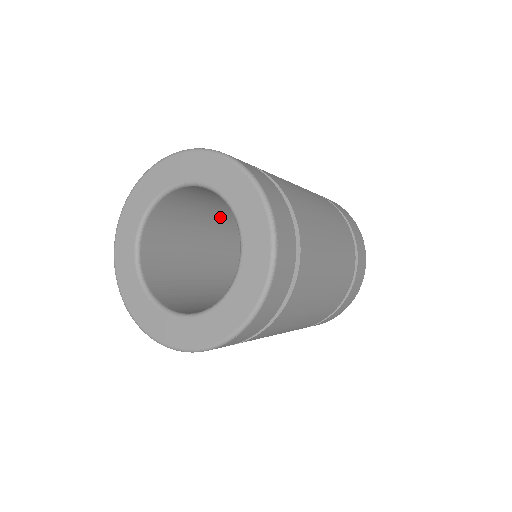
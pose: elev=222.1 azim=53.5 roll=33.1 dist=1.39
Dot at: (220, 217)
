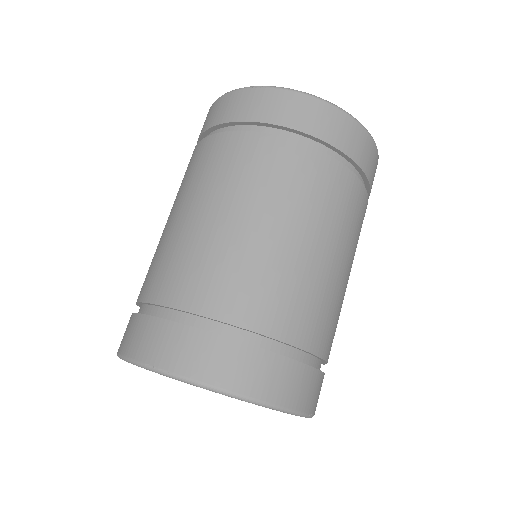
Dot at: occluded
